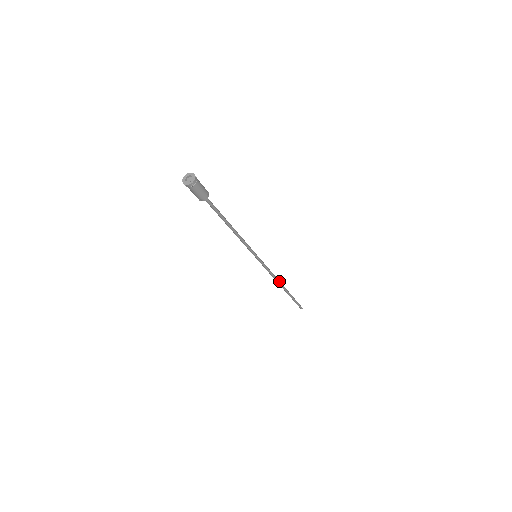
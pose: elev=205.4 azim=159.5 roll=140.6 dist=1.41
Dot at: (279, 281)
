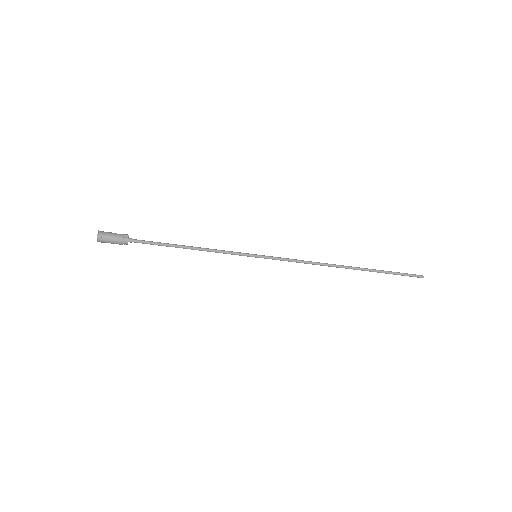
Dot at: (329, 264)
